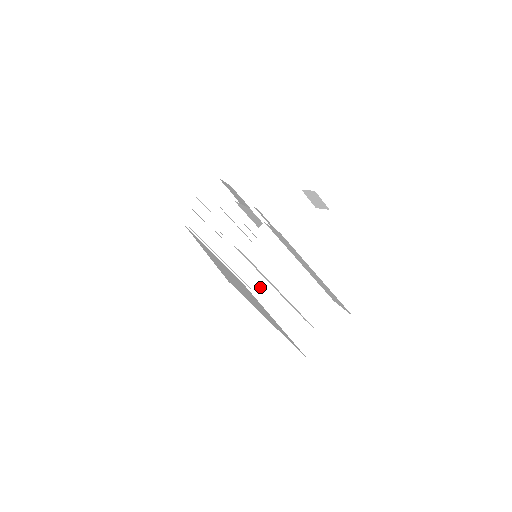
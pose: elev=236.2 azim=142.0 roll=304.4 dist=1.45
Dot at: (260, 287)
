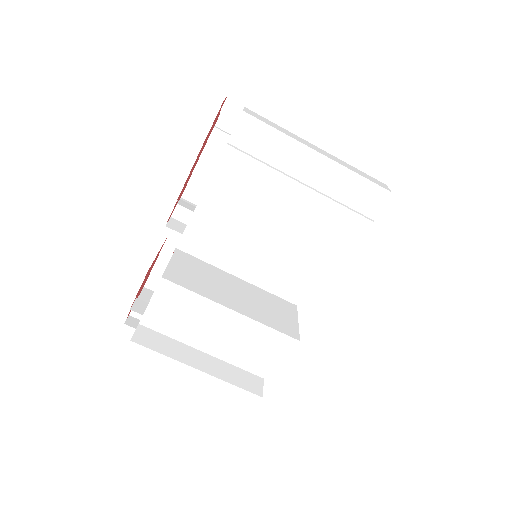
Dot at: (292, 331)
